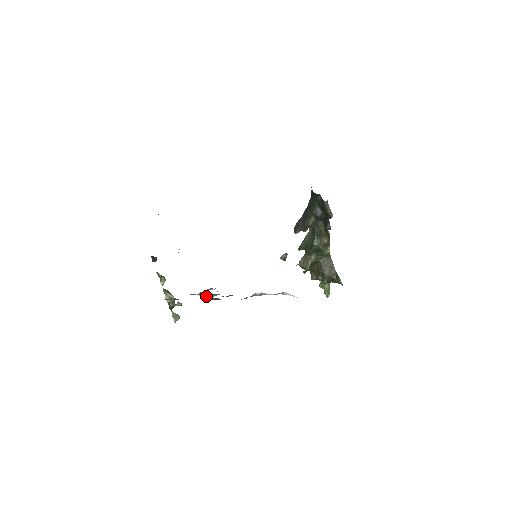
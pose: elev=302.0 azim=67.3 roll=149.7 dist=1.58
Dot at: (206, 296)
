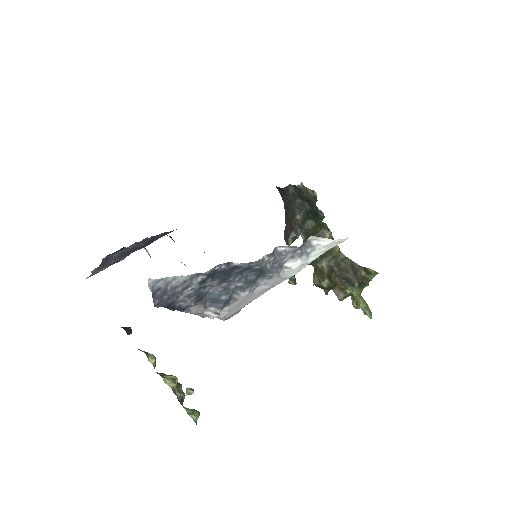
Dot at: (215, 309)
